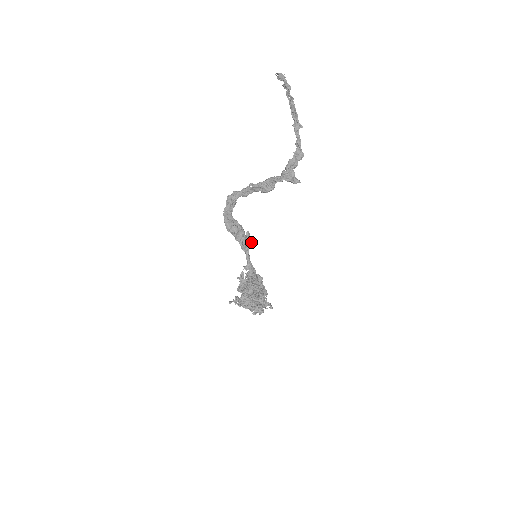
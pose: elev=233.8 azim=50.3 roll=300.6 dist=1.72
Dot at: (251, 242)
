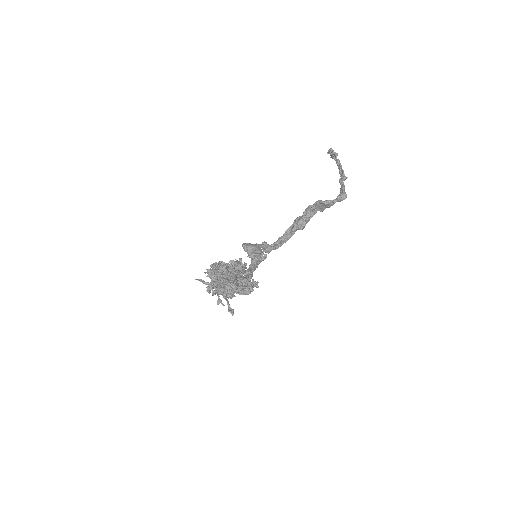
Dot at: (262, 255)
